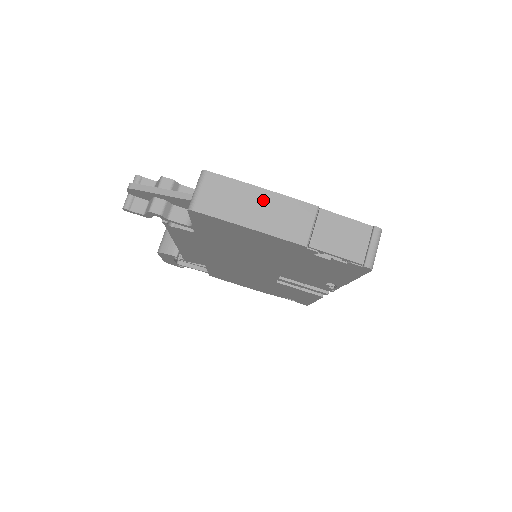
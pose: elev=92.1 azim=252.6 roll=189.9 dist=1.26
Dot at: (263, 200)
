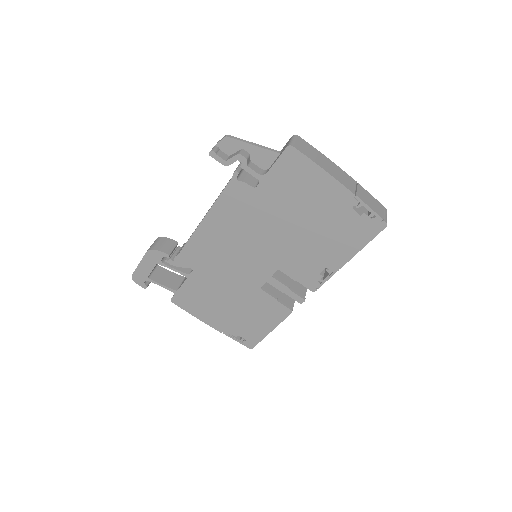
Dot at: (329, 163)
